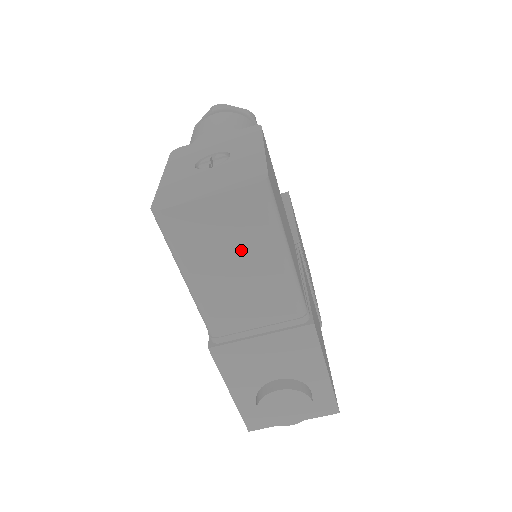
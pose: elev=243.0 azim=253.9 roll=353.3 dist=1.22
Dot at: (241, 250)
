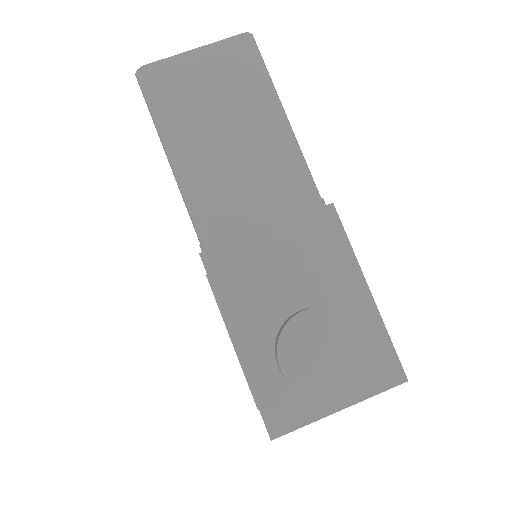
Dot at: (233, 108)
